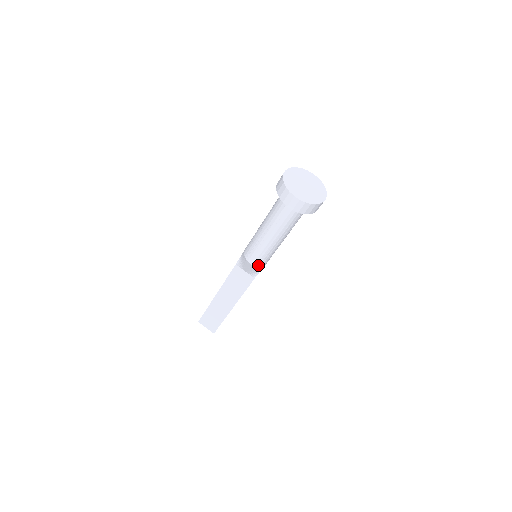
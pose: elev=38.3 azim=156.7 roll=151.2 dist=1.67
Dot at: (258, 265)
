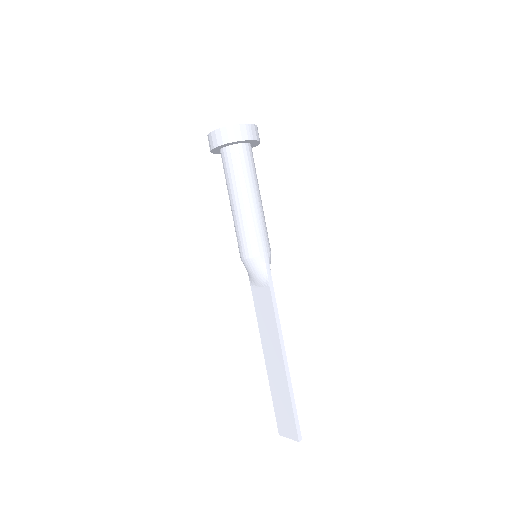
Dot at: (251, 255)
